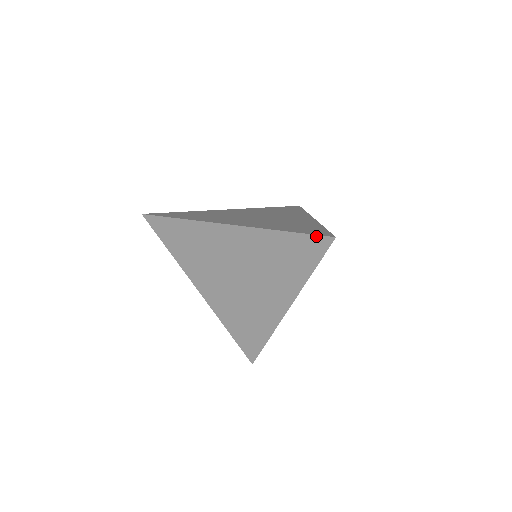
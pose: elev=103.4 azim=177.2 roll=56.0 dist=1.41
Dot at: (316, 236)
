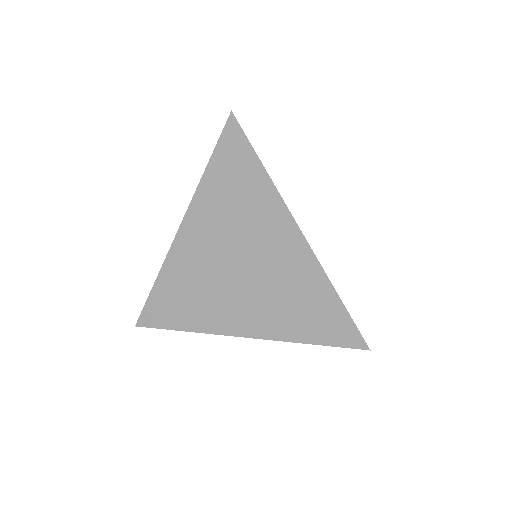
Dot at: (357, 331)
